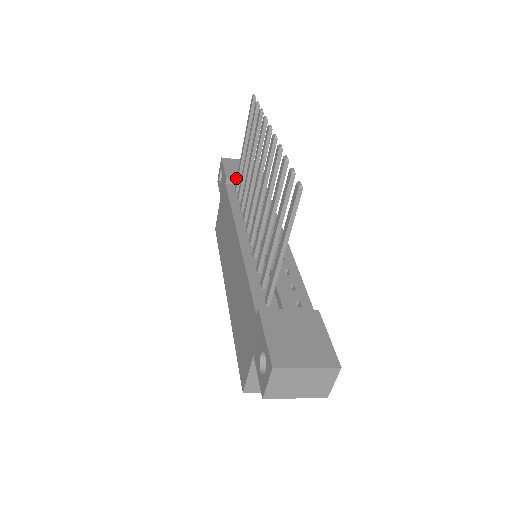
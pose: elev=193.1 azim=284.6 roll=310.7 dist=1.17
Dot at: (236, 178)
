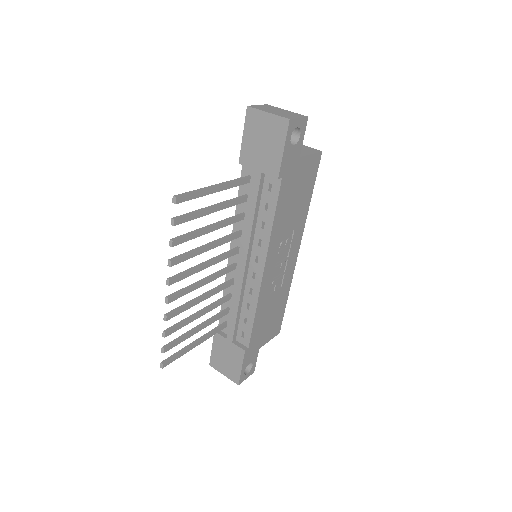
Dot at: (248, 164)
